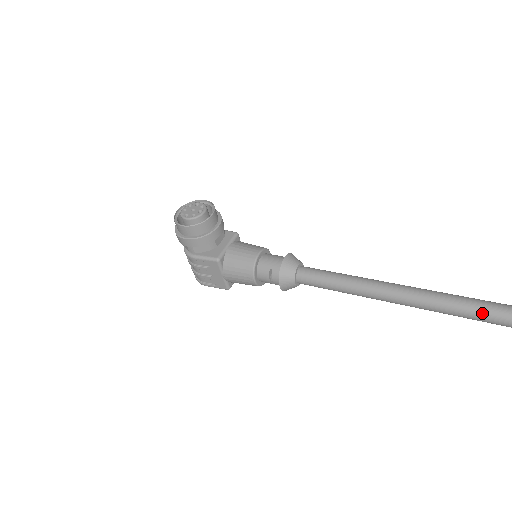
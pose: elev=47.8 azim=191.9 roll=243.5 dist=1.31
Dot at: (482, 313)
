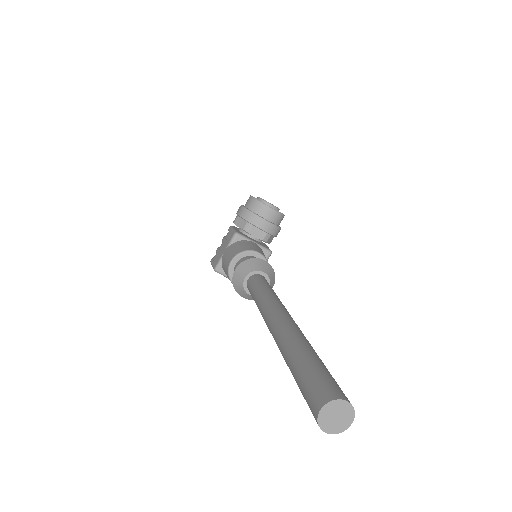
Dot at: (308, 365)
